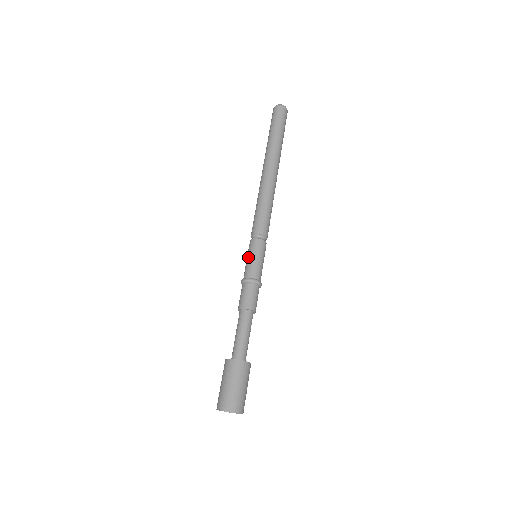
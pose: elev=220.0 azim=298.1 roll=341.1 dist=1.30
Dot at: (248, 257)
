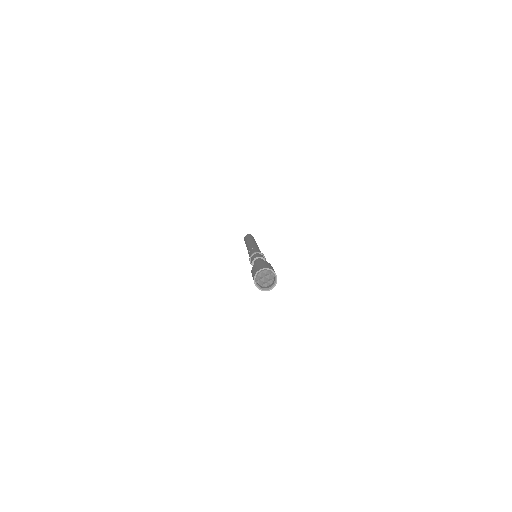
Dot at: occluded
